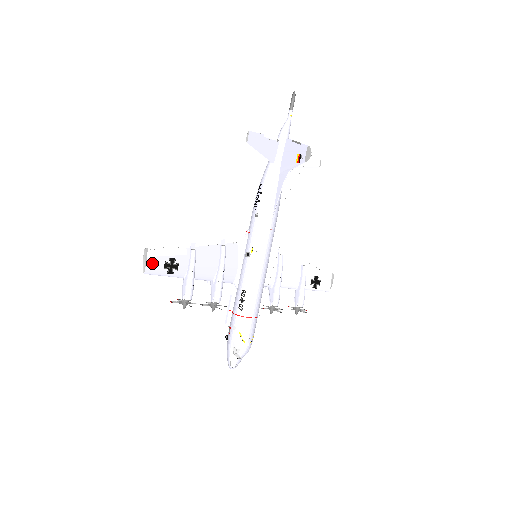
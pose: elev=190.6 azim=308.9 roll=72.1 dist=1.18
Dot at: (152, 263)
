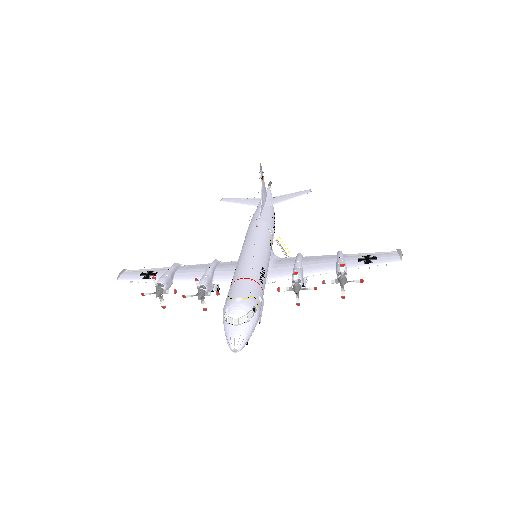
Dot at: (128, 274)
